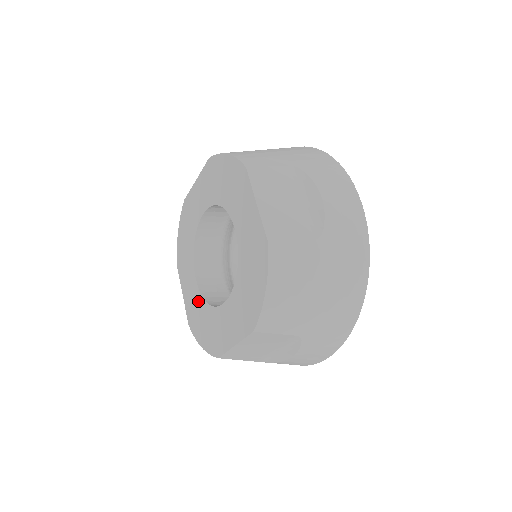
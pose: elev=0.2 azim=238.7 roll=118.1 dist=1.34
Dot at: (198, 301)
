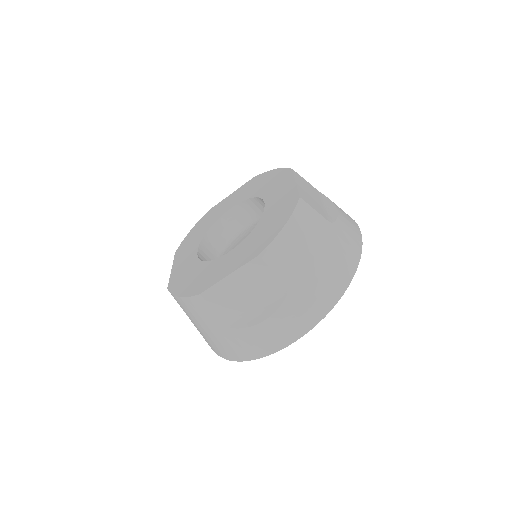
Dot at: (192, 265)
